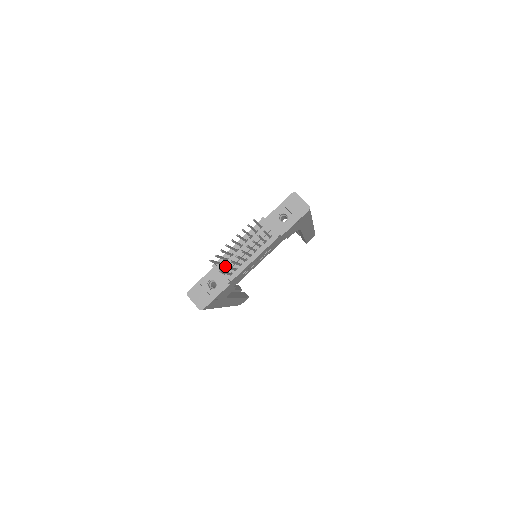
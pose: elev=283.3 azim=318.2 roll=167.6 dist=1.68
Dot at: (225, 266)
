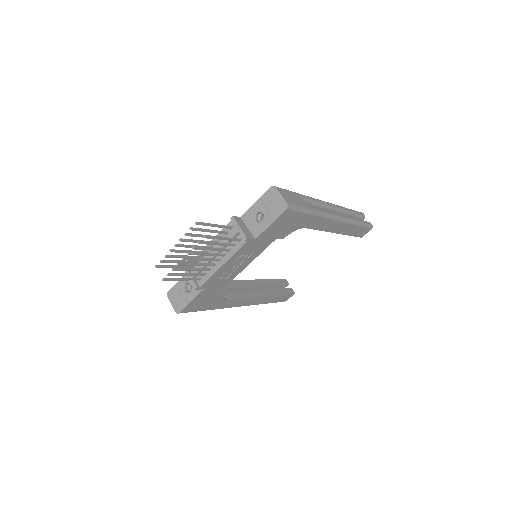
Dot at: (167, 274)
